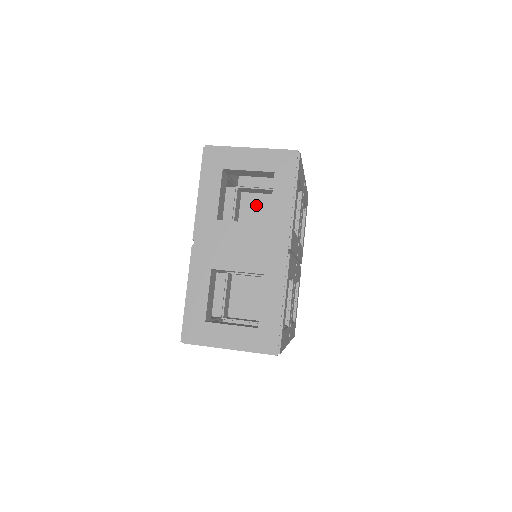
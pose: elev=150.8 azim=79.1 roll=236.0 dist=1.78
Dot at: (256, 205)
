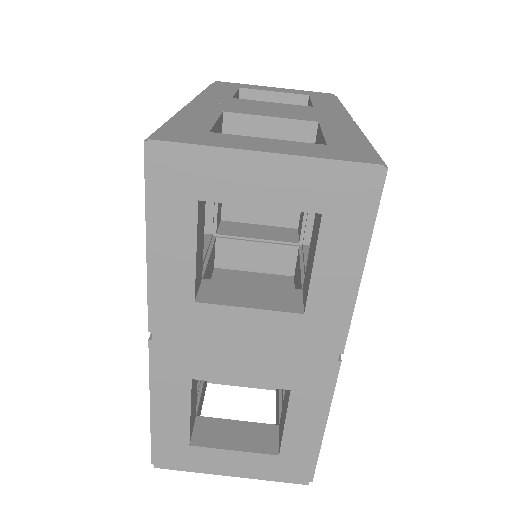
Dot at: occluded
